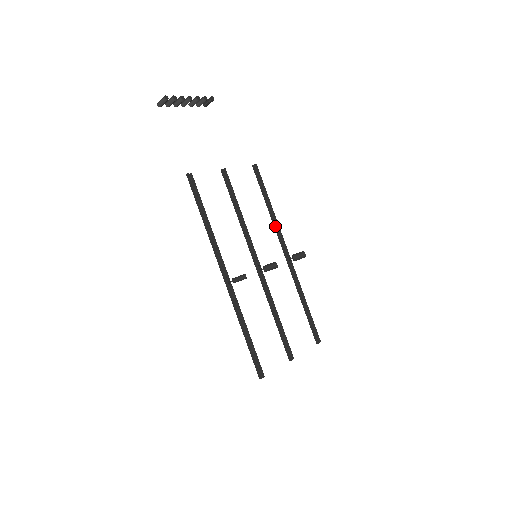
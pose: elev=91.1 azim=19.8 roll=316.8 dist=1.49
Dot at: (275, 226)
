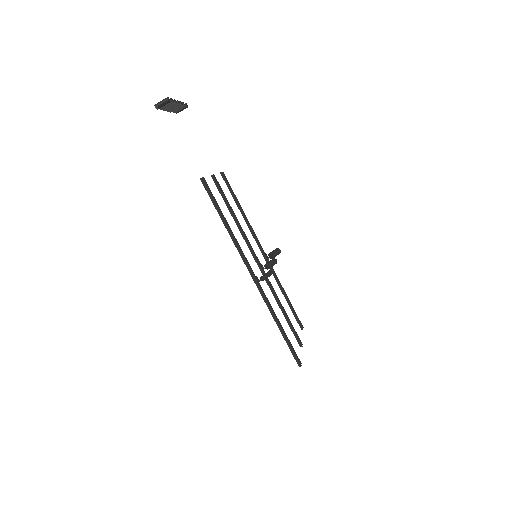
Dot at: (251, 228)
